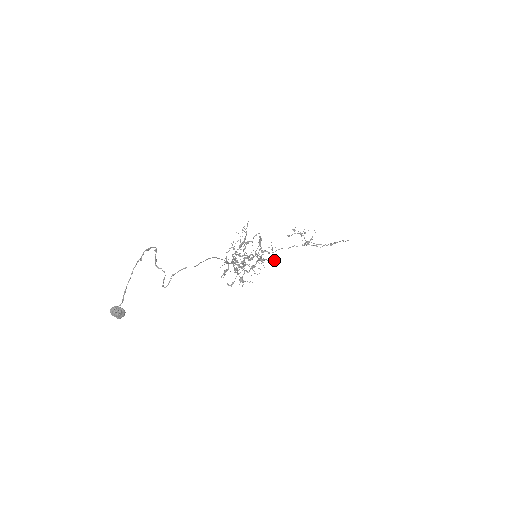
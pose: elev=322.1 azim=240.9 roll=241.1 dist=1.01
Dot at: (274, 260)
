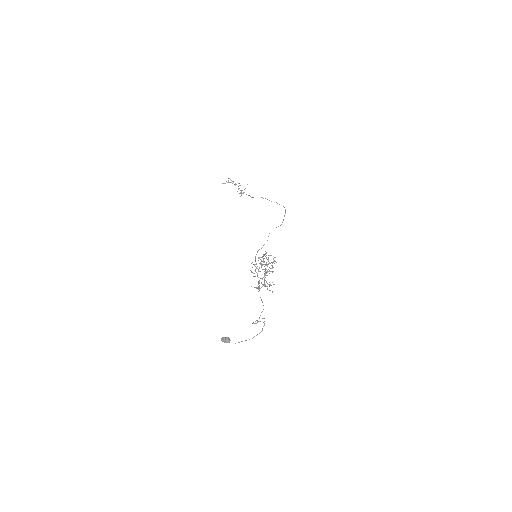
Dot at: occluded
